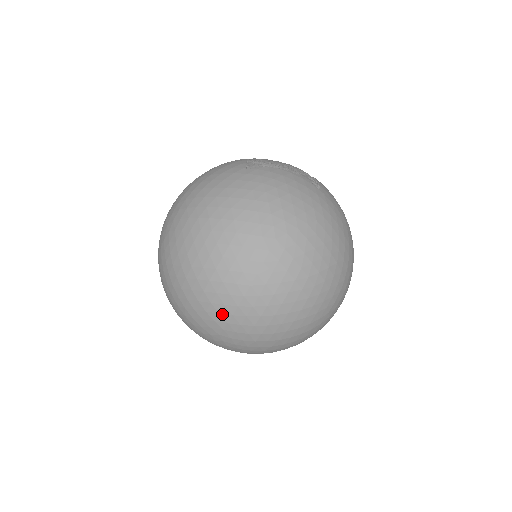
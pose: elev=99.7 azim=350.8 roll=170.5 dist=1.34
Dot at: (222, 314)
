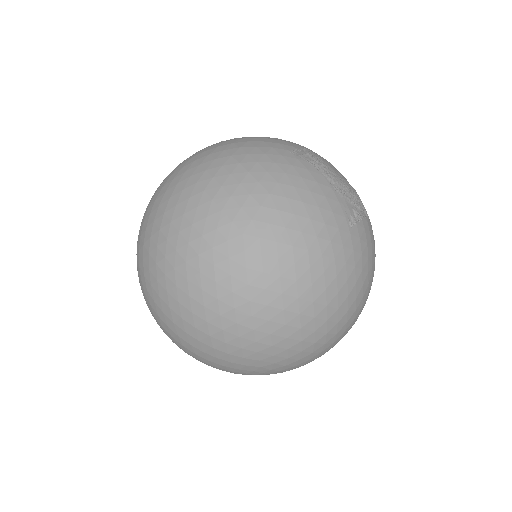
Dot at: (151, 272)
